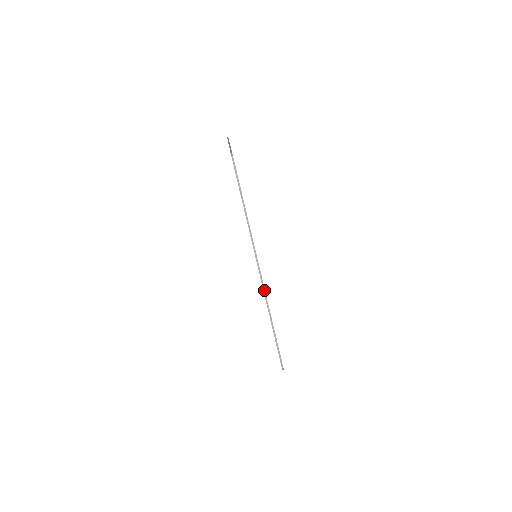
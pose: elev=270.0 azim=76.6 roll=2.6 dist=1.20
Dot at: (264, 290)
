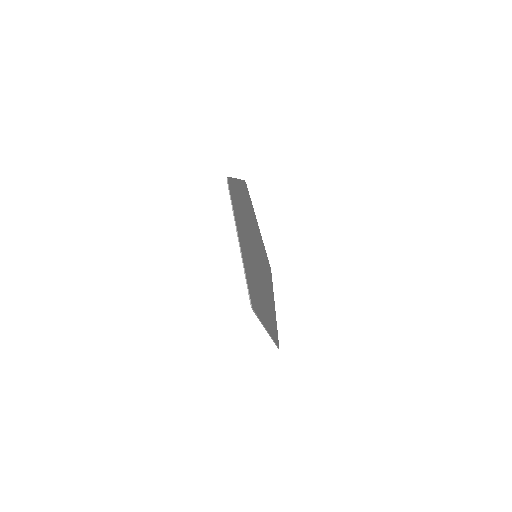
Dot at: (270, 336)
